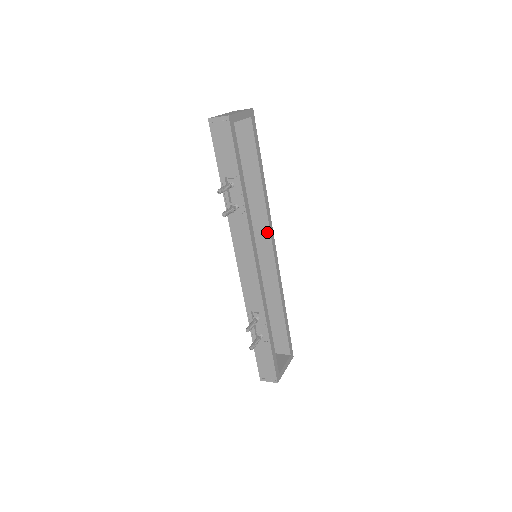
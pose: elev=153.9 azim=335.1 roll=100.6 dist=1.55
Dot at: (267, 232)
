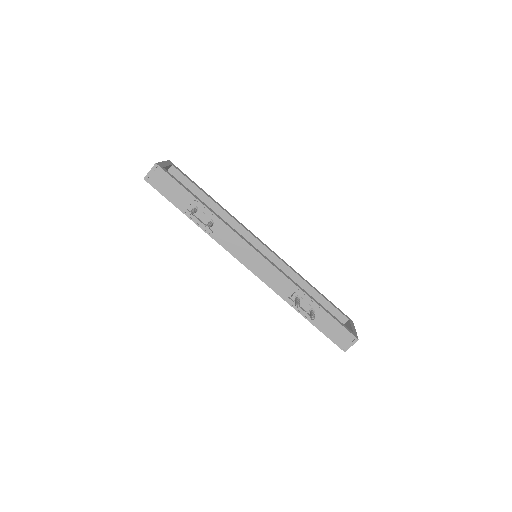
Dot at: (249, 236)
